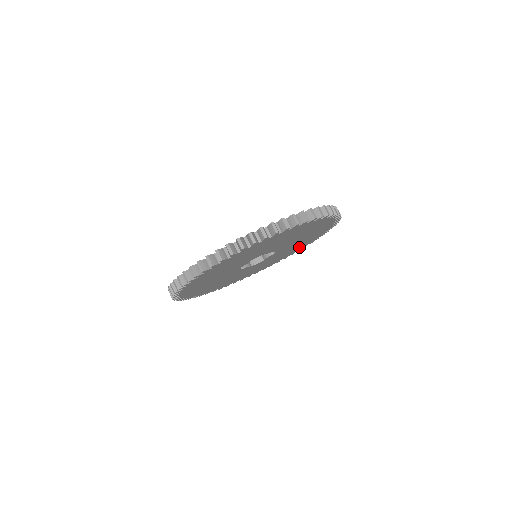
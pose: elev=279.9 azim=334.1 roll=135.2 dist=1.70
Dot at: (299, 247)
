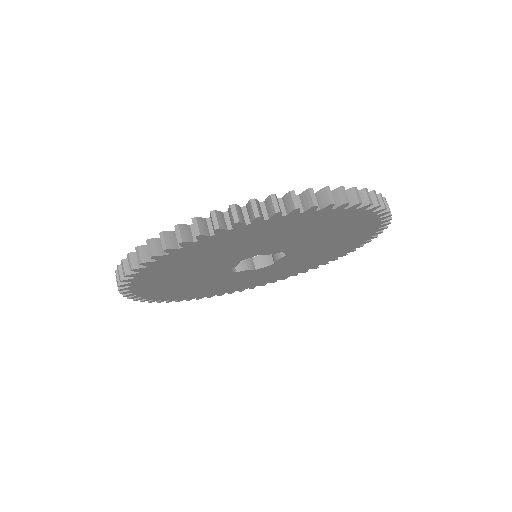
Dot at: (338, 251)
